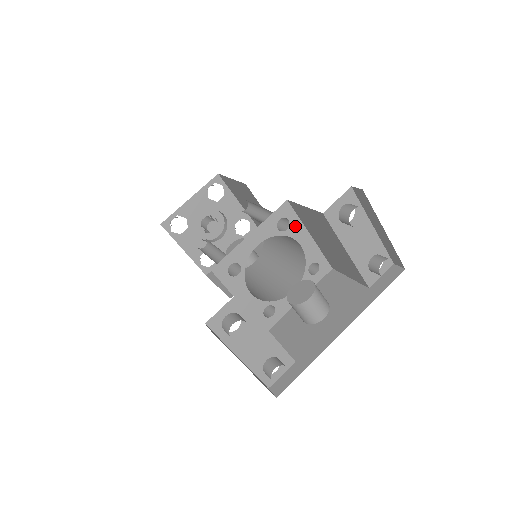
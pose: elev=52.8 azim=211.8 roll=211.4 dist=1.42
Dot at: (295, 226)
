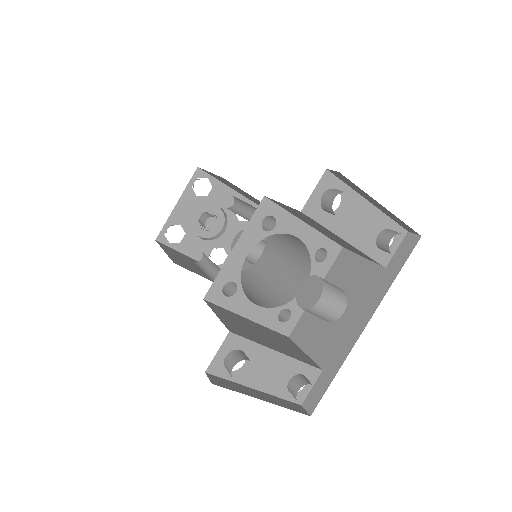
Dot at: (283, 220)
